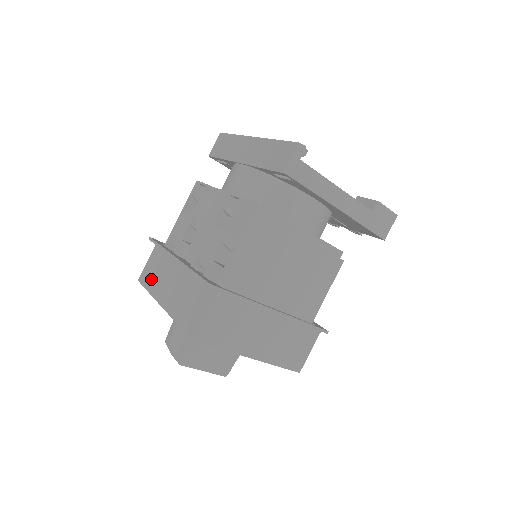
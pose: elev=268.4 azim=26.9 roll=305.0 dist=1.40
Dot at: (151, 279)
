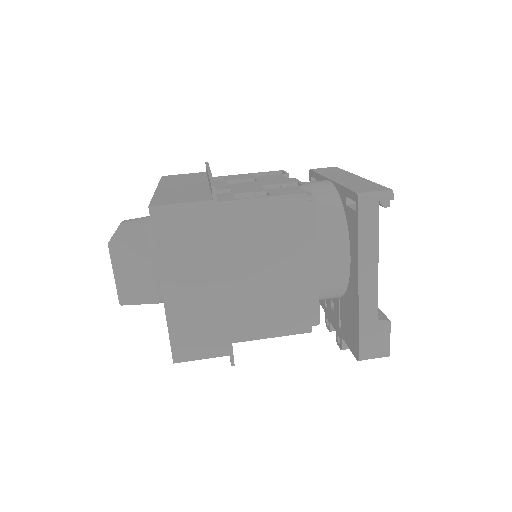
Dot at: (173, 179)
